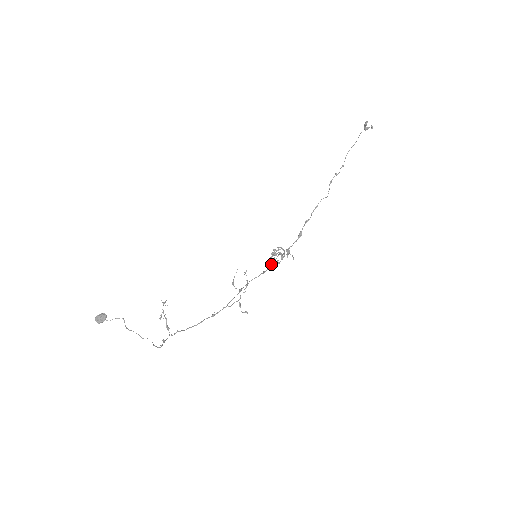
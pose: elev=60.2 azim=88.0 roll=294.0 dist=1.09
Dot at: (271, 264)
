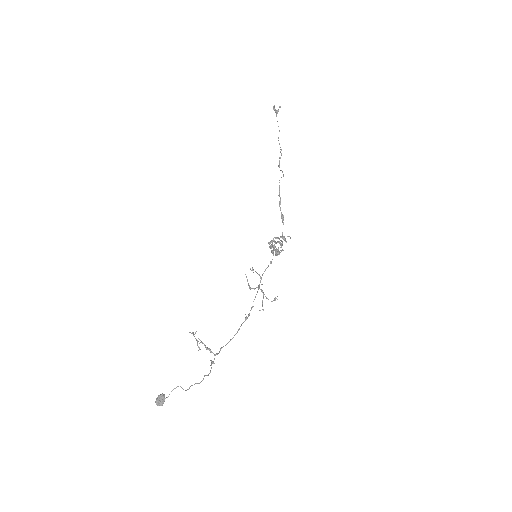
Dot at: (273, 253)
